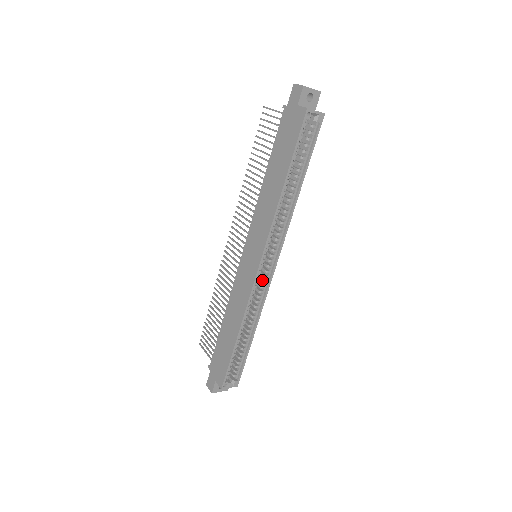
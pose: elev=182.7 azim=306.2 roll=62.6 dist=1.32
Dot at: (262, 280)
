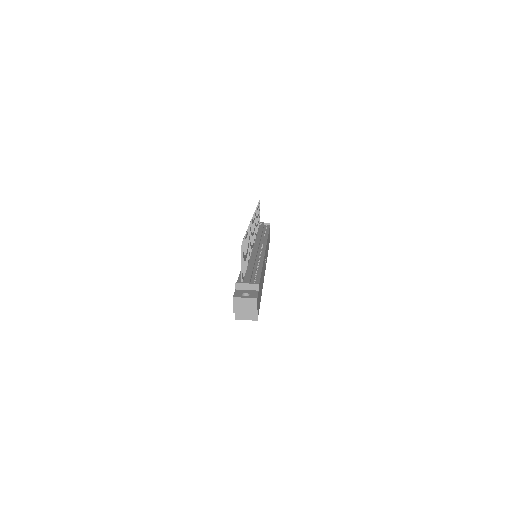
Dot at: occluded
